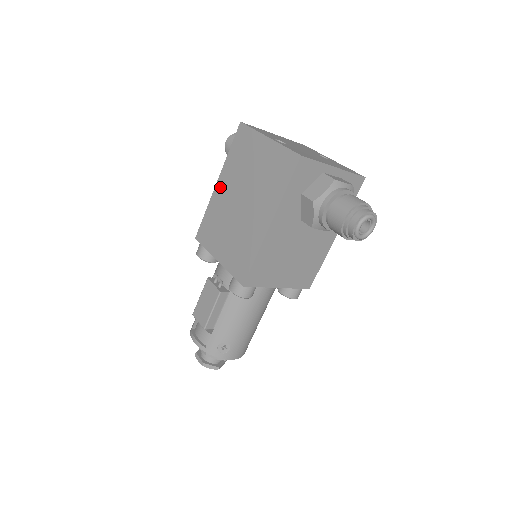
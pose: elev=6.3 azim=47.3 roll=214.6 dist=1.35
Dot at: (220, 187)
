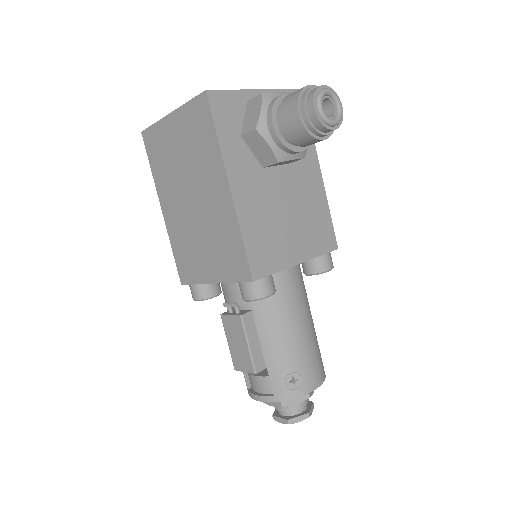
Dot at: (166, 210)
